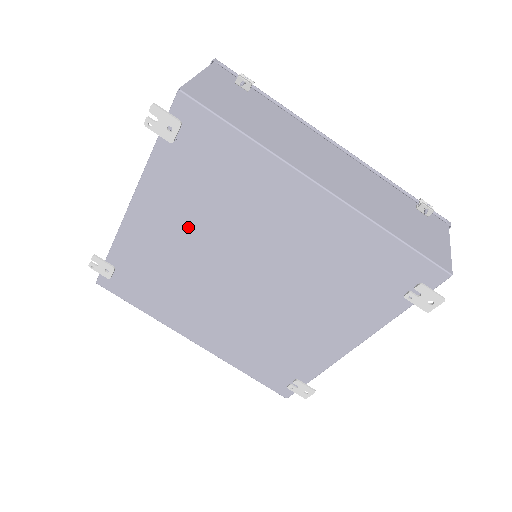
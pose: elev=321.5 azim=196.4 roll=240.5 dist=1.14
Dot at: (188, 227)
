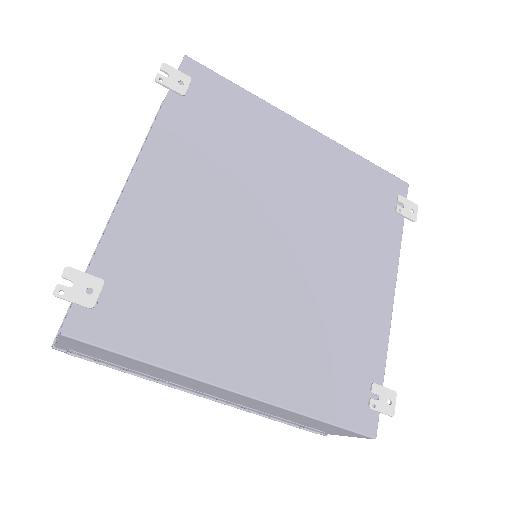
Dot at: (207, 186)
